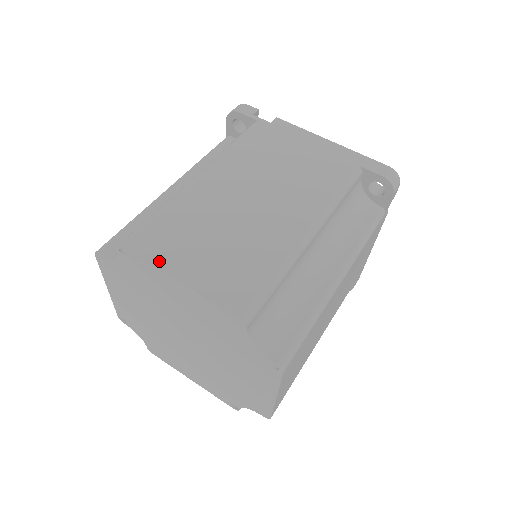
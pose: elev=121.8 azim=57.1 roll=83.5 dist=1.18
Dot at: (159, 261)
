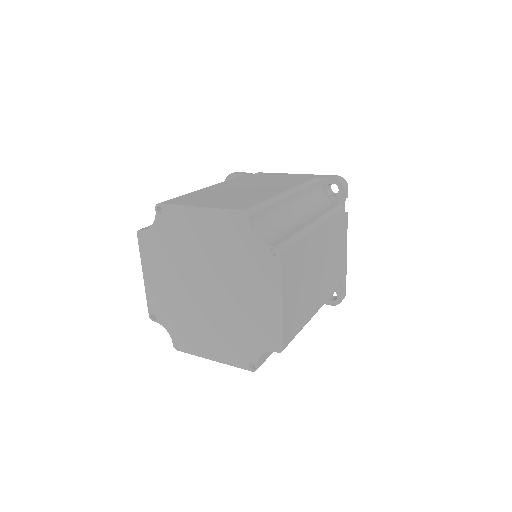
Dot at: (284, 281)
